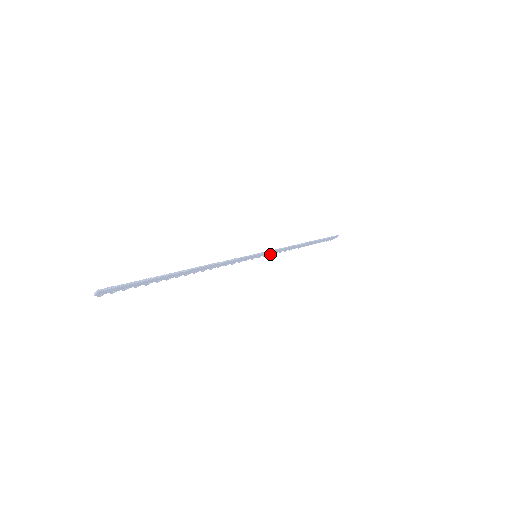
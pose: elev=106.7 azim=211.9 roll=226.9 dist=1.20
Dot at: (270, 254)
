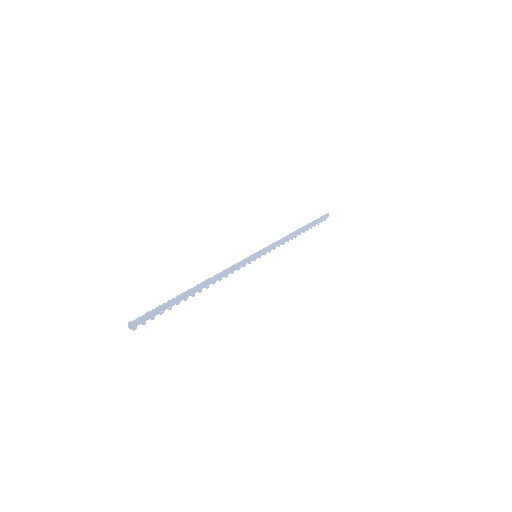
Dot at: (270, 251)
